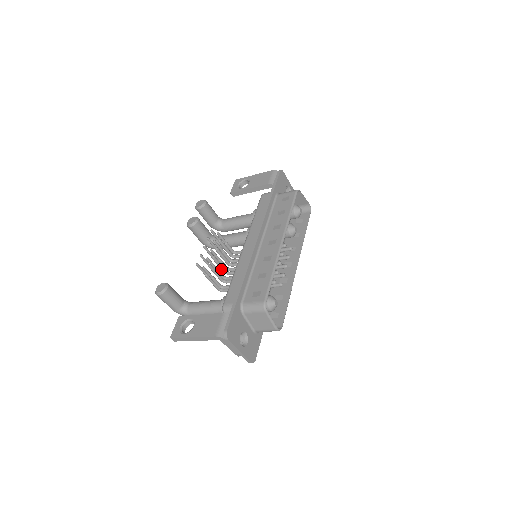
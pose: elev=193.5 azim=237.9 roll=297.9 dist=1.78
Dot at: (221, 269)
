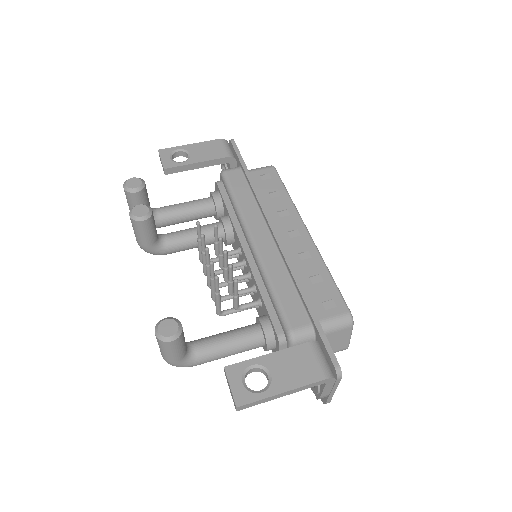
Dot at: (209, 282)
